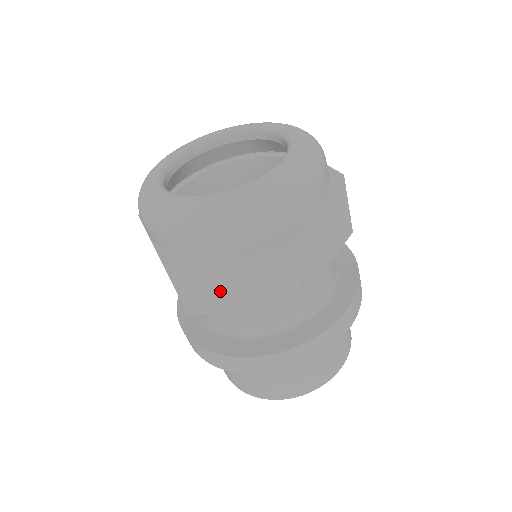
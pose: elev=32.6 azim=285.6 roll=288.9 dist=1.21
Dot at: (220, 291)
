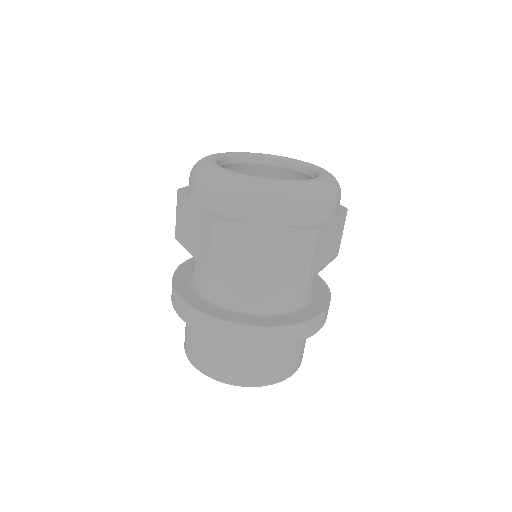
Dot at: (248, 257)
